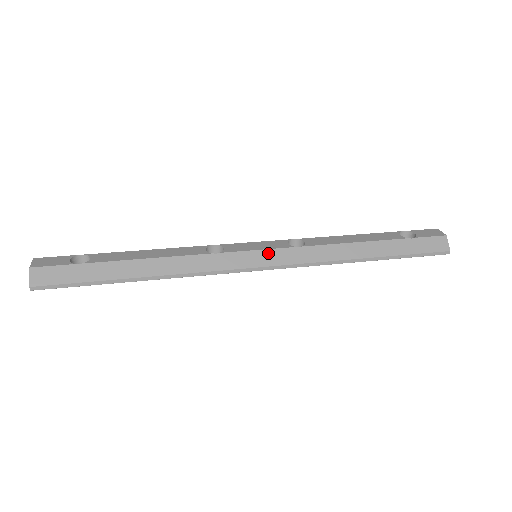
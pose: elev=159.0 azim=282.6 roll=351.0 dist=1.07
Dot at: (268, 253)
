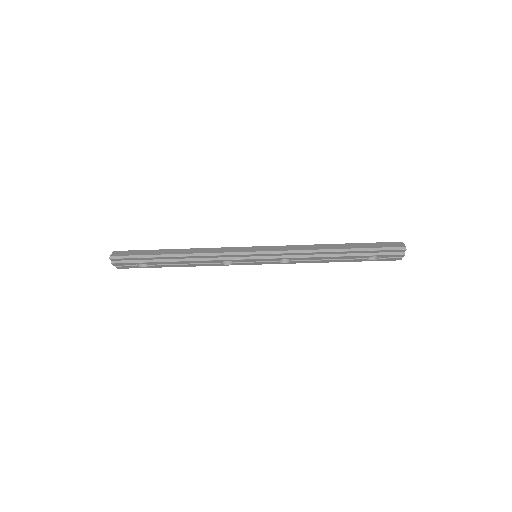
Dot at: (262, 247)
